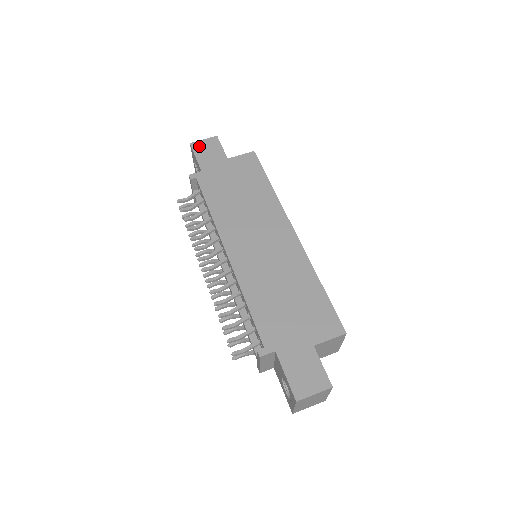
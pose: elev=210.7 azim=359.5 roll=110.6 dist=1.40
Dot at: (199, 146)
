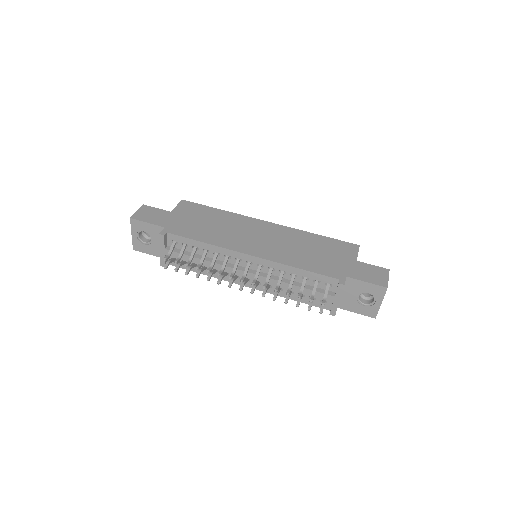
Dot at: (140, 216)
